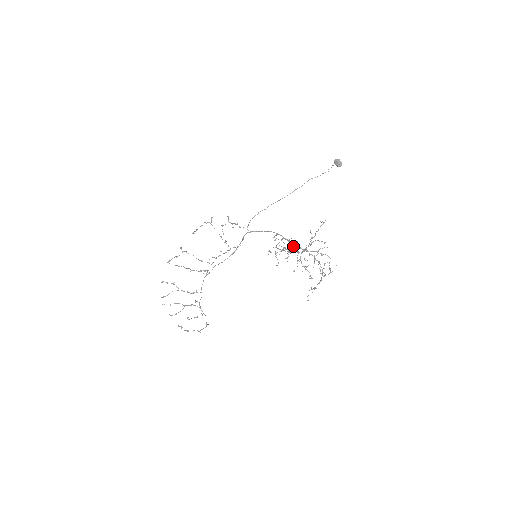
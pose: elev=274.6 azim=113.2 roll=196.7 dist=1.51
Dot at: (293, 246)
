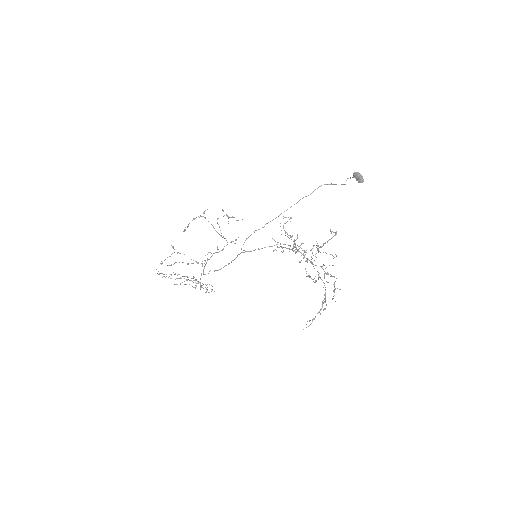
Dot at: occluded
